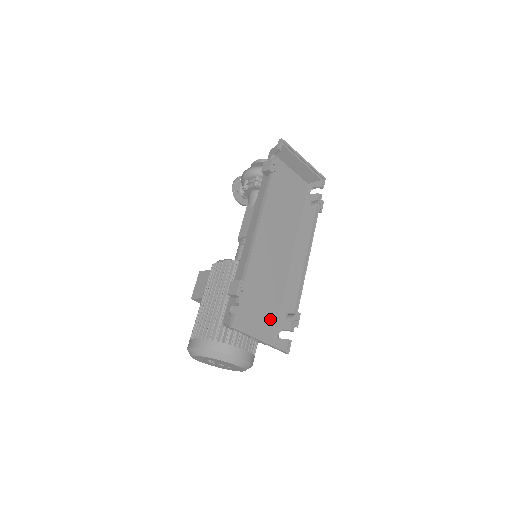
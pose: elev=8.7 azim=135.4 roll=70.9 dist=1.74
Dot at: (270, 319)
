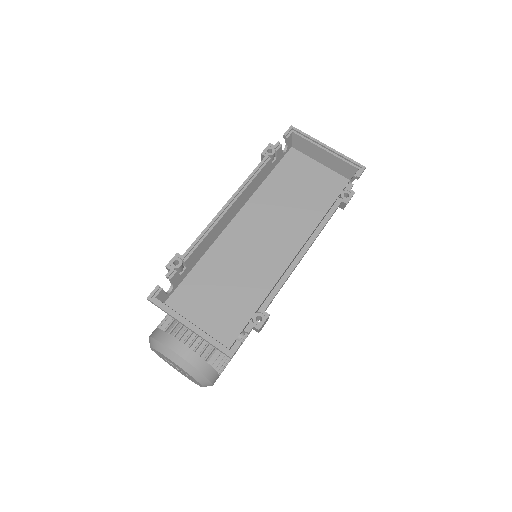
Dot at: (235, 319)
